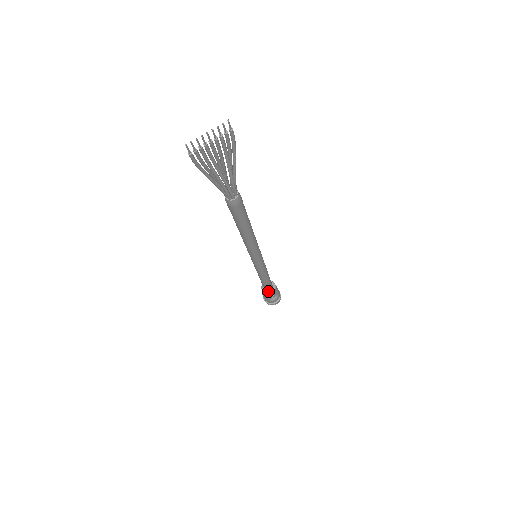
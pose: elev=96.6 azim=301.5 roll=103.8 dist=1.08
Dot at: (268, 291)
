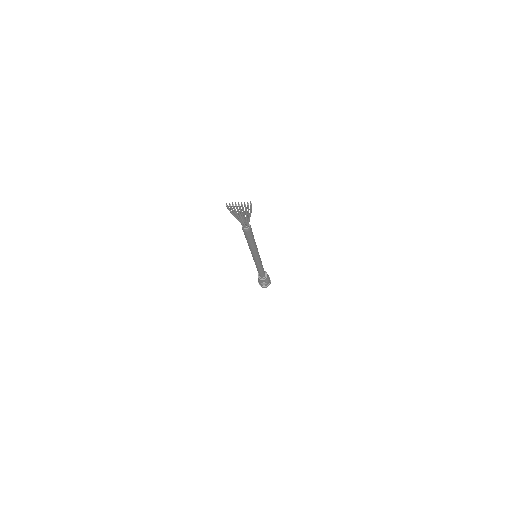
Dot at: (261, 277)
